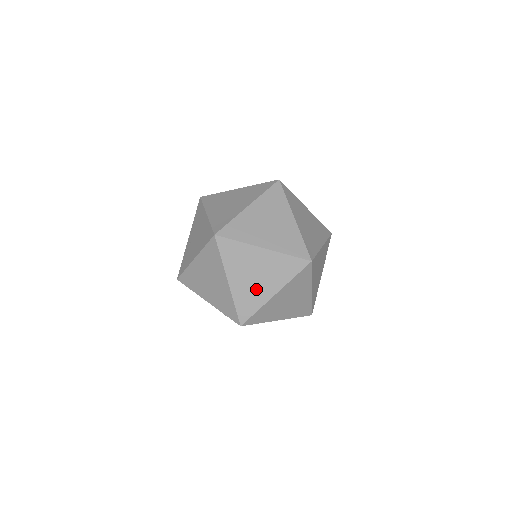
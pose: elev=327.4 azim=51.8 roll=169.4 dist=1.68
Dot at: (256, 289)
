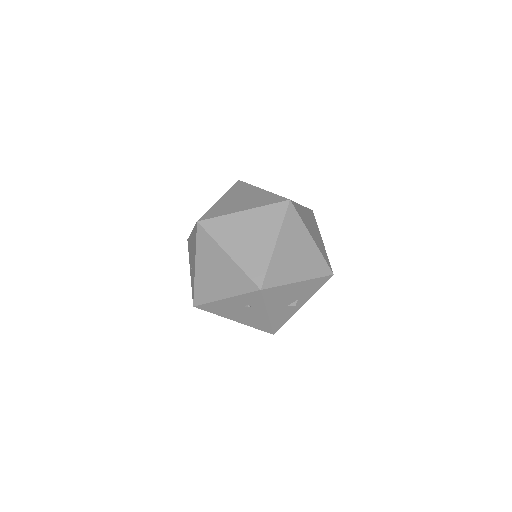
Dot at: (256, 248)
